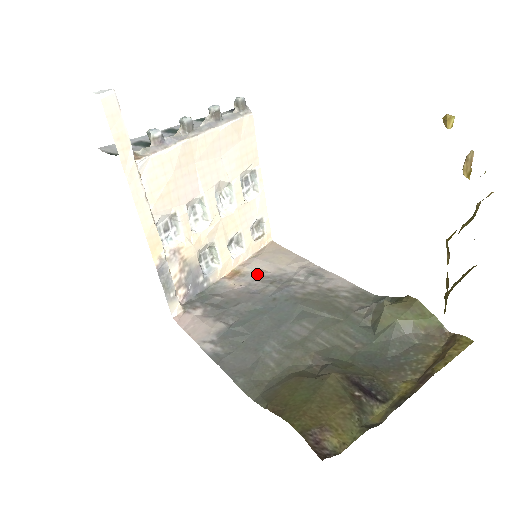
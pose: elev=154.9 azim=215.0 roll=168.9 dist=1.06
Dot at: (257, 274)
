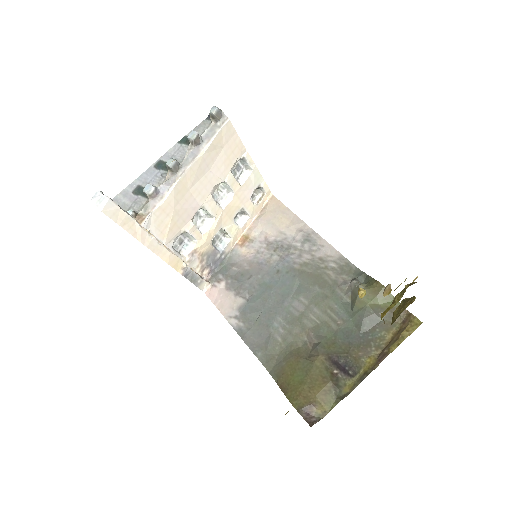
Dot at: (263, 240)
